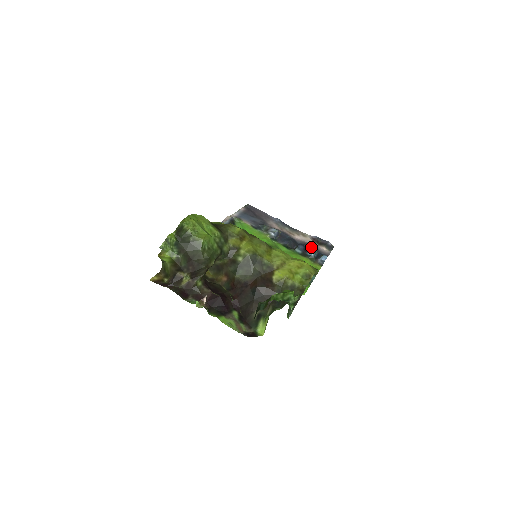
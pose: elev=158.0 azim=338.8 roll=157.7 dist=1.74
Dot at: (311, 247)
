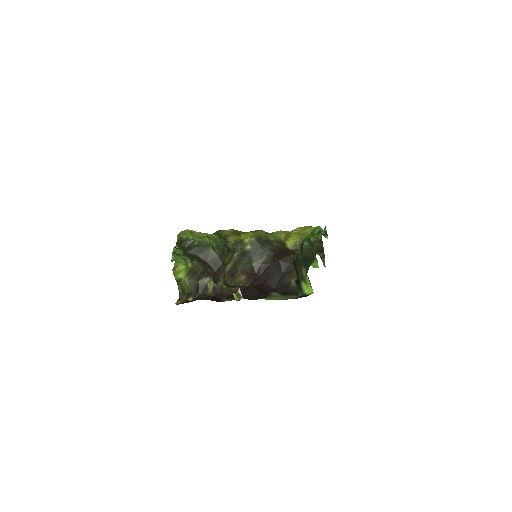
Dot at: occluded
